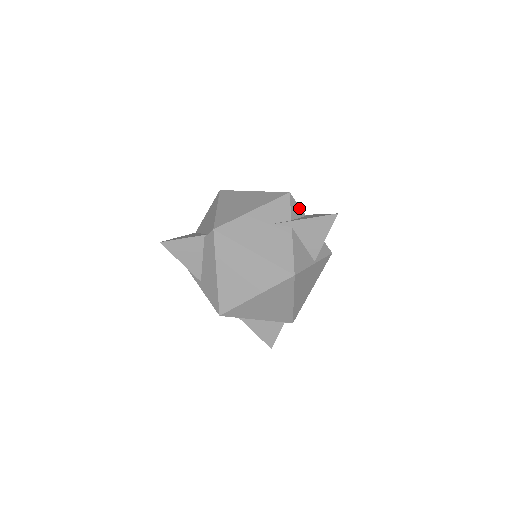
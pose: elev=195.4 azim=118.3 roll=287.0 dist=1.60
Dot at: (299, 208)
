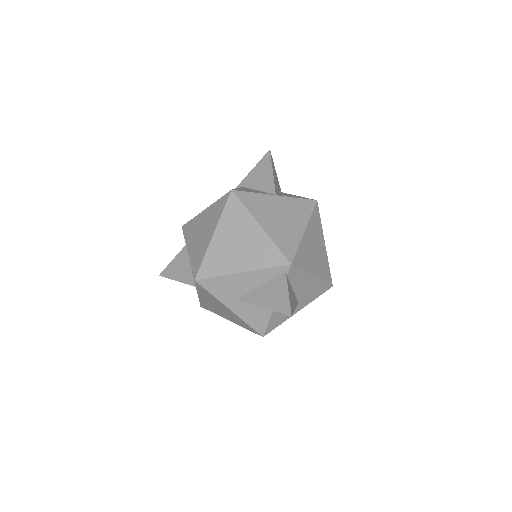
Dot at: occluded
